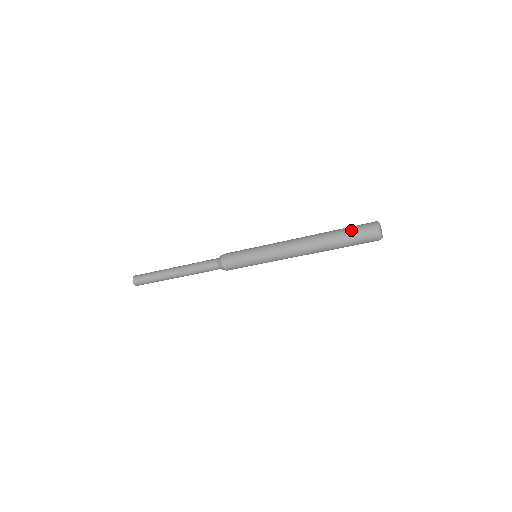
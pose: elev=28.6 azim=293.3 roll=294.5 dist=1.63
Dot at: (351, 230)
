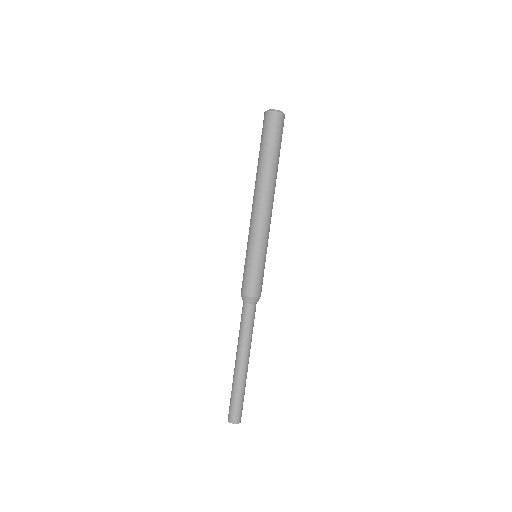
Dot at: occluded
